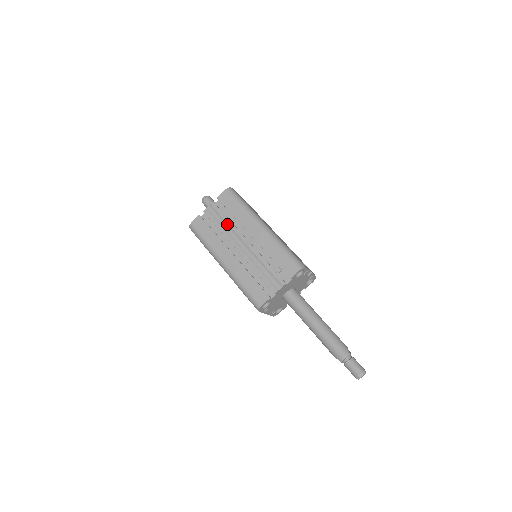
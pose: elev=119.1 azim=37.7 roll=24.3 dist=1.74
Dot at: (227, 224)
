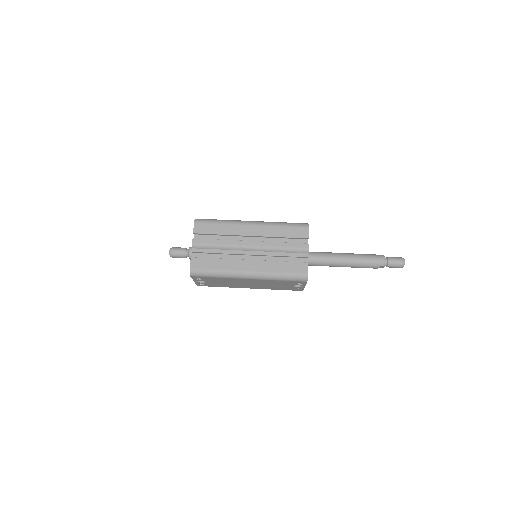
Dot at: (222, 244)
